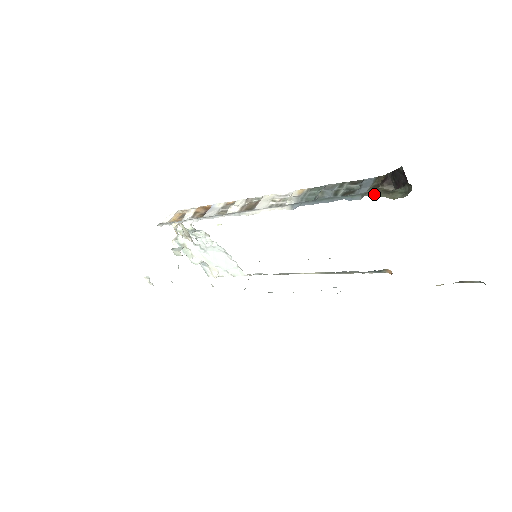
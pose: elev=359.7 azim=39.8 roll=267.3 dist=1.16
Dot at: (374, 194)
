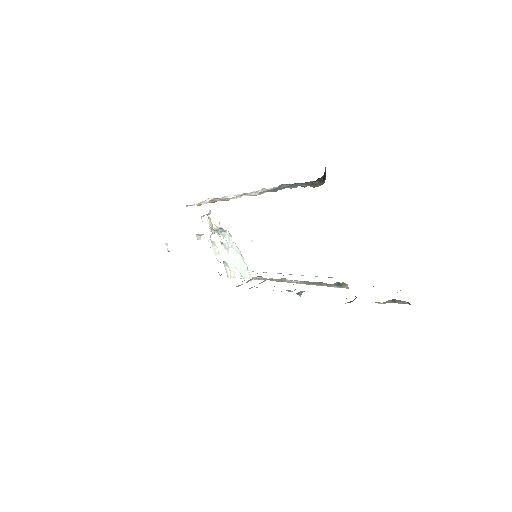
Dot at: (305, 184)
